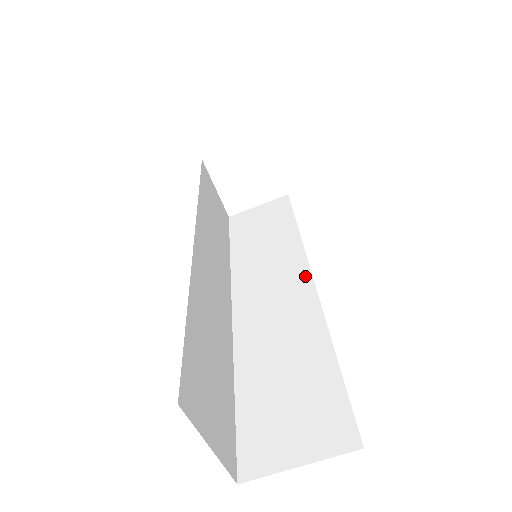
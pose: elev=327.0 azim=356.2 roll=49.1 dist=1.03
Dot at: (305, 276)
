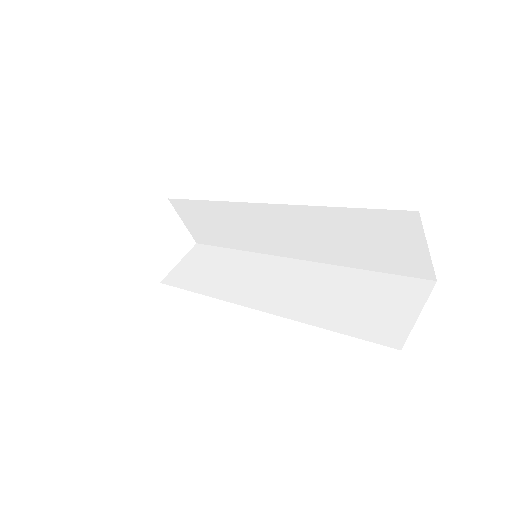
Dot at: (284, 261)
